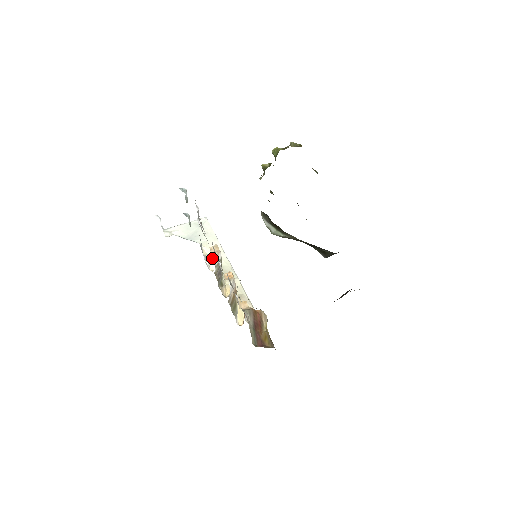
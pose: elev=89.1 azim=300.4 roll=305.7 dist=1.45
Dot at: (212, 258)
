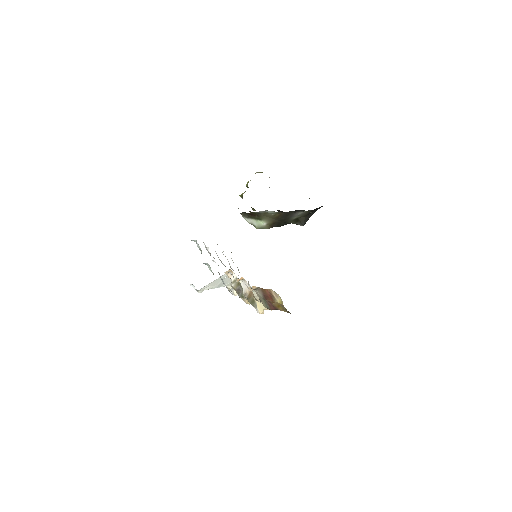
Dot at: occluded
